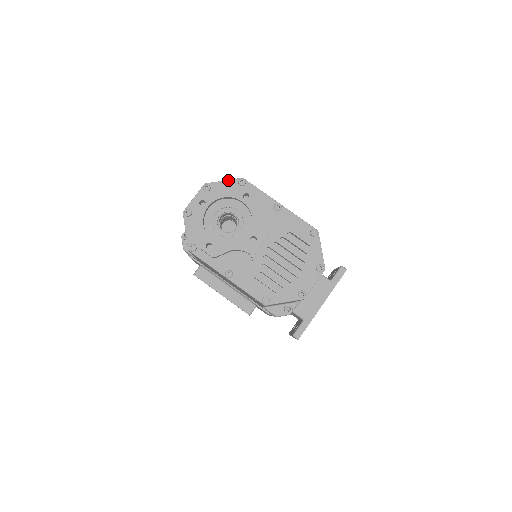
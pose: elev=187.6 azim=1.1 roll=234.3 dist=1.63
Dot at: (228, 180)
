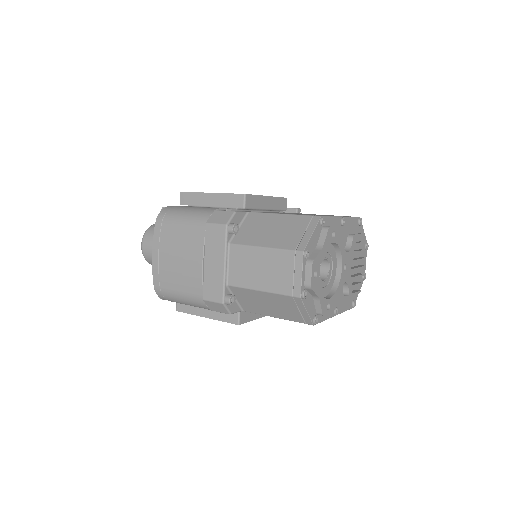
Dot at: (315, 230)
